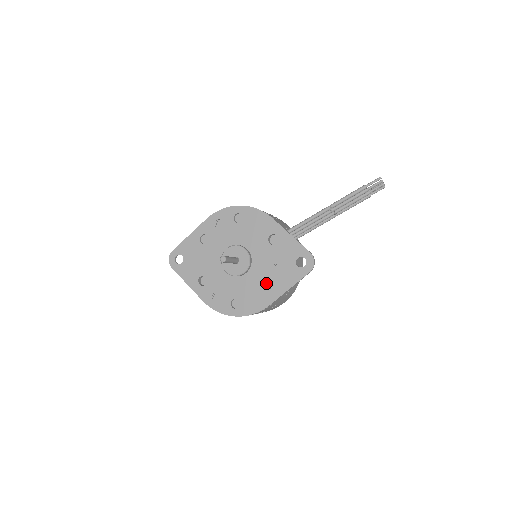
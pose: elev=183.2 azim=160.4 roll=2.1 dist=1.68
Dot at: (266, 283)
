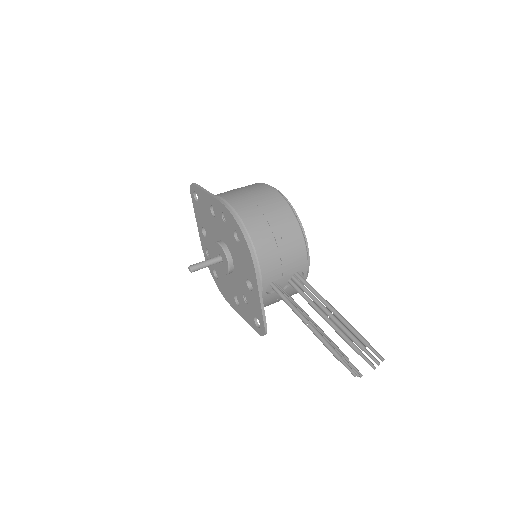
Dot at: (234, 295)
